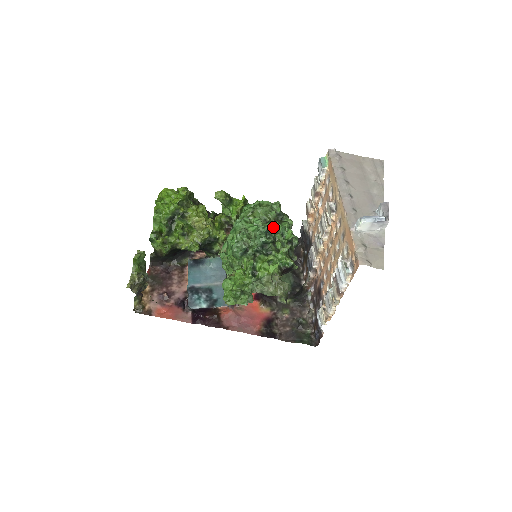
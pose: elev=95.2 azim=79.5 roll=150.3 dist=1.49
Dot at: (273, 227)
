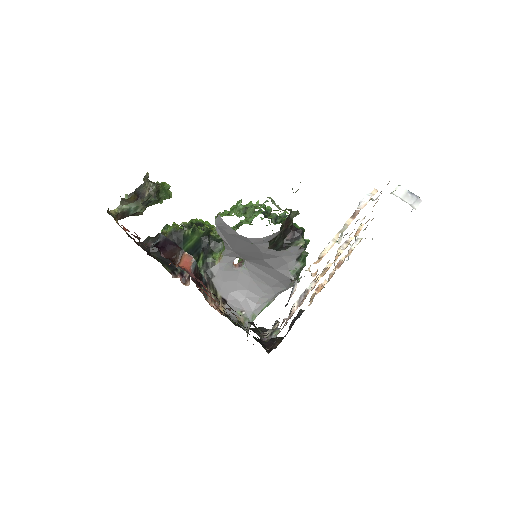
Dot at: occluded
